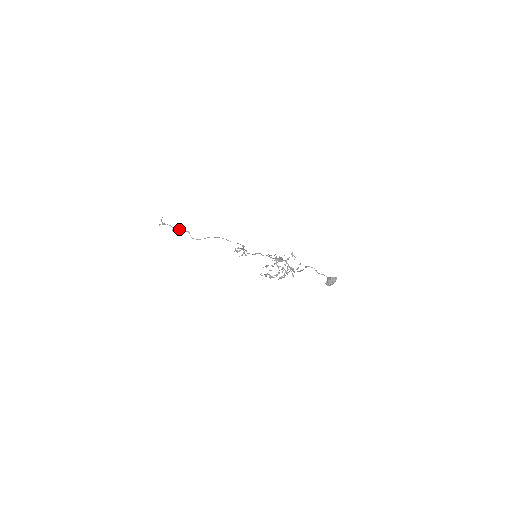
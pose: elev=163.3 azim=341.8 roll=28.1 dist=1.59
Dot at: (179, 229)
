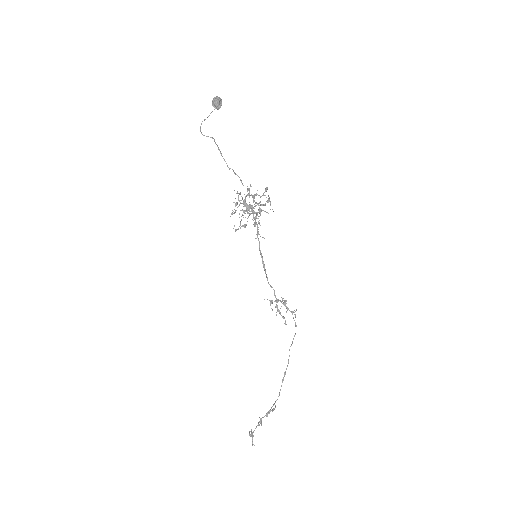
Dot at: (264, 416)
